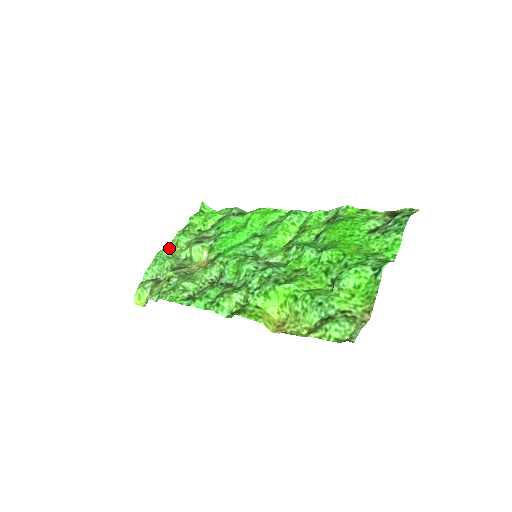
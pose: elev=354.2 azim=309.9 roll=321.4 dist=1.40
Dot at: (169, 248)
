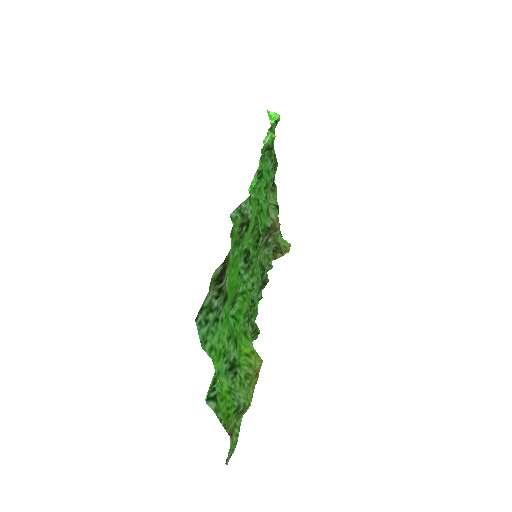
Dot at: occluded
